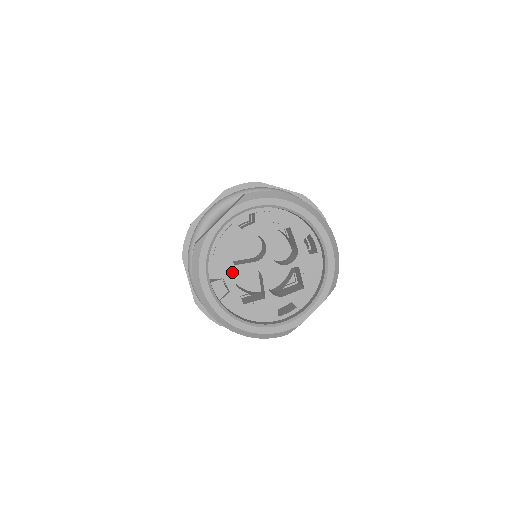
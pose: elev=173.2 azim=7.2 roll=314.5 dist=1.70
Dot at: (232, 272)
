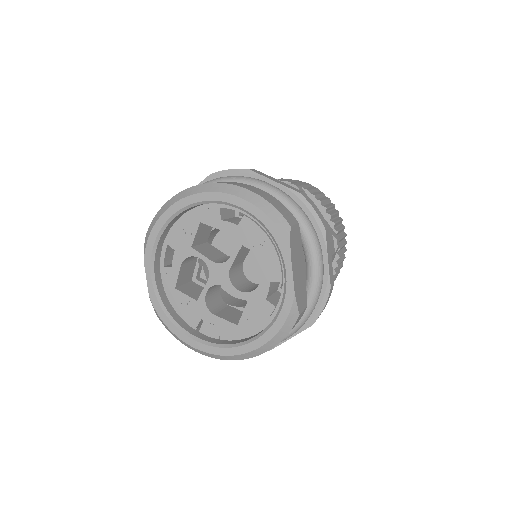
Dot at: (201, 308)
